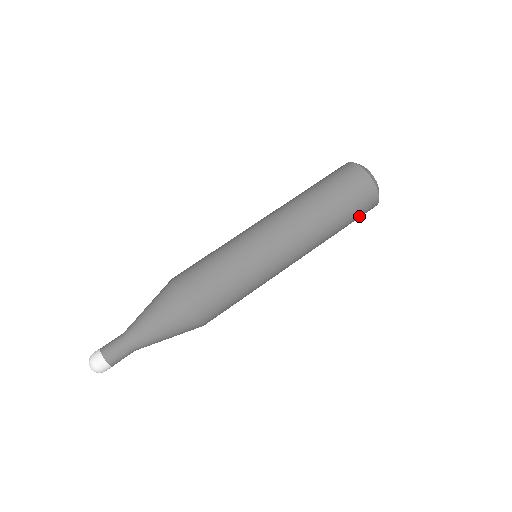
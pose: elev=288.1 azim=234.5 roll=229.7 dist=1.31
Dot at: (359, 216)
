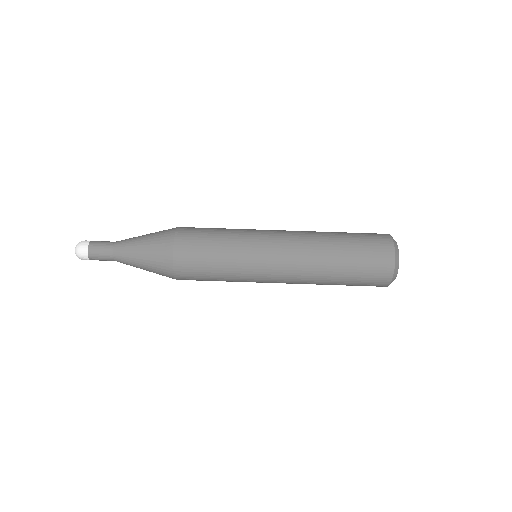
Dot at: (367, 278)
